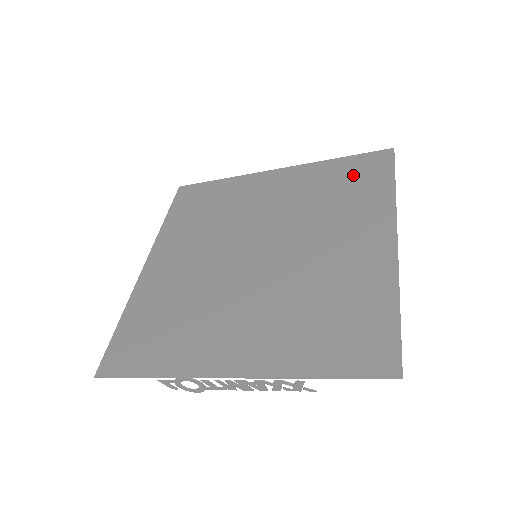
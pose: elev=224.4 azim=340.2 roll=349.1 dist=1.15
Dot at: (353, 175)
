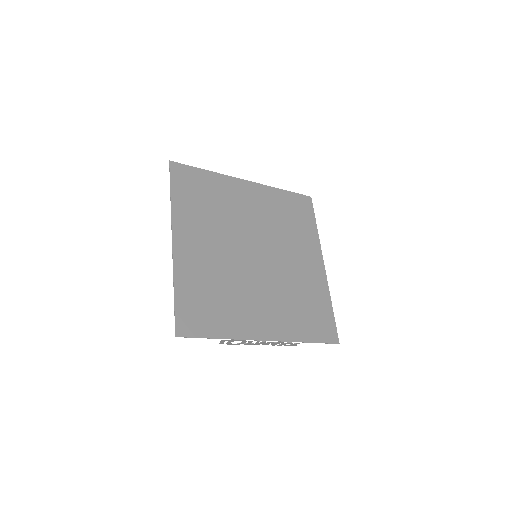
Dot at: (295, 209)
